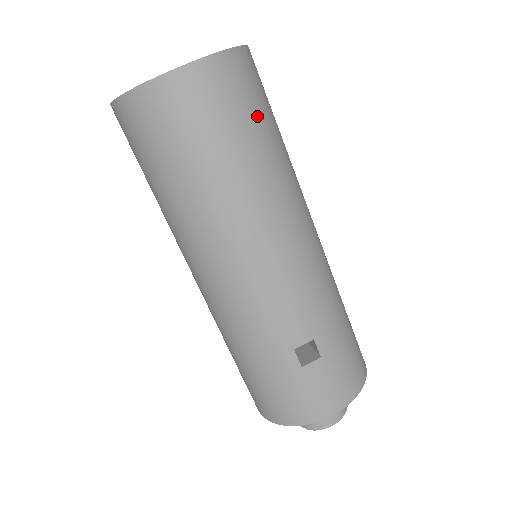
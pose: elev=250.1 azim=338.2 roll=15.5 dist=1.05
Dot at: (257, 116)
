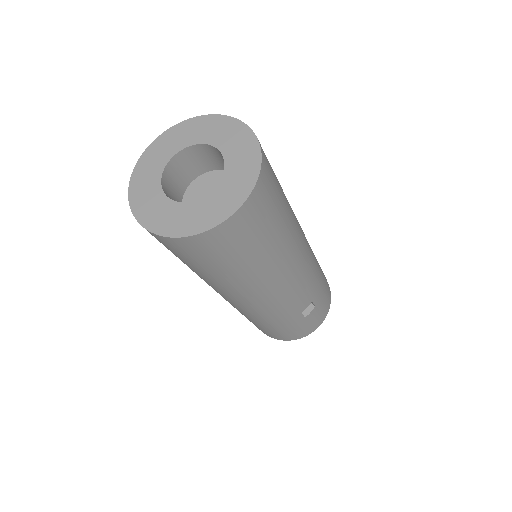
Dot at: (278, 201)
